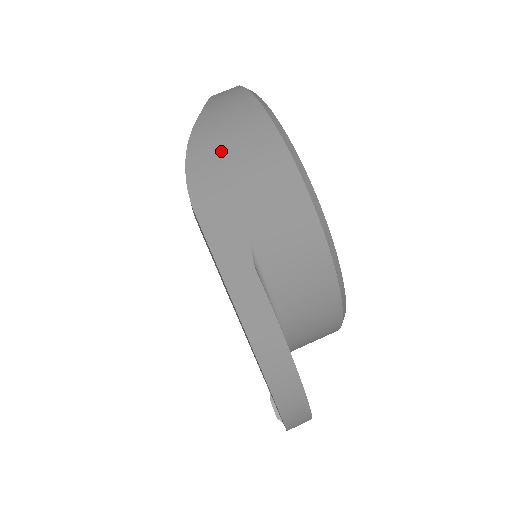
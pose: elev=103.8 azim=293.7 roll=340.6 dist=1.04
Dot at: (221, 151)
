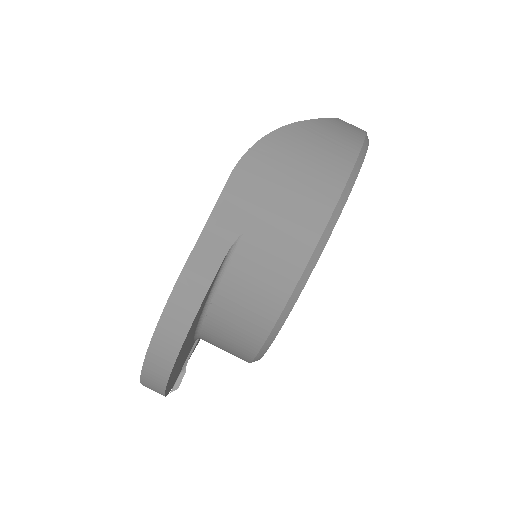
Dot at: (295, 154)
